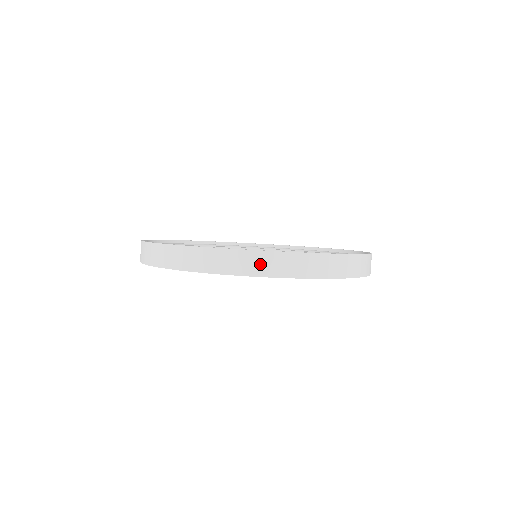
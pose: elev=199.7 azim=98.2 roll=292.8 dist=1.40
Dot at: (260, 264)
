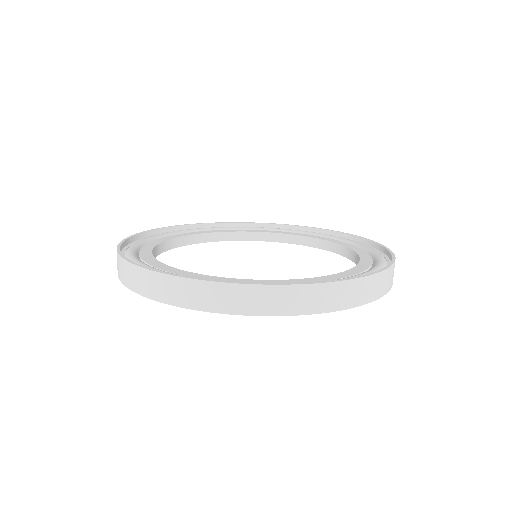
Dot at: (182, 293)
